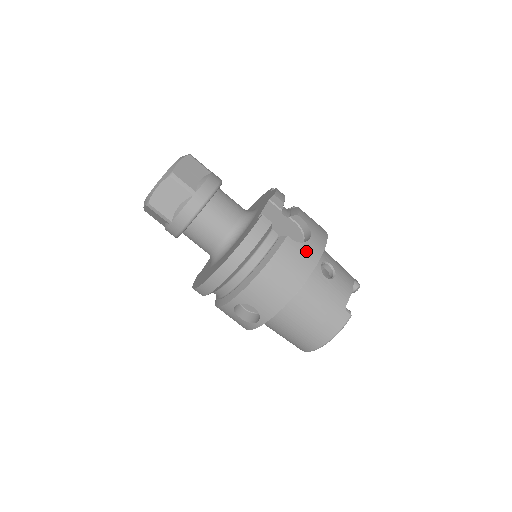
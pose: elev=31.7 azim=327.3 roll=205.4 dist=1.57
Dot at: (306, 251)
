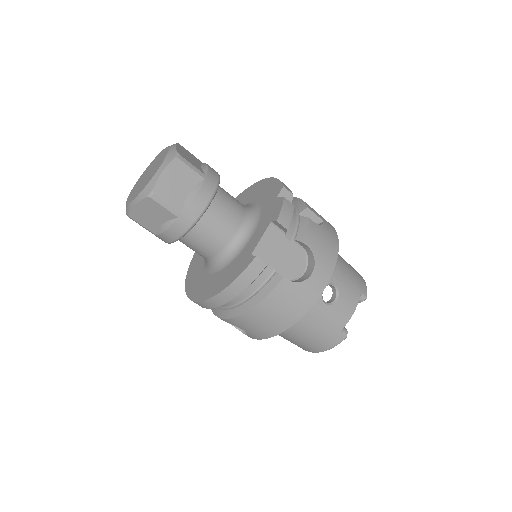
Dot at: (304, 291)
